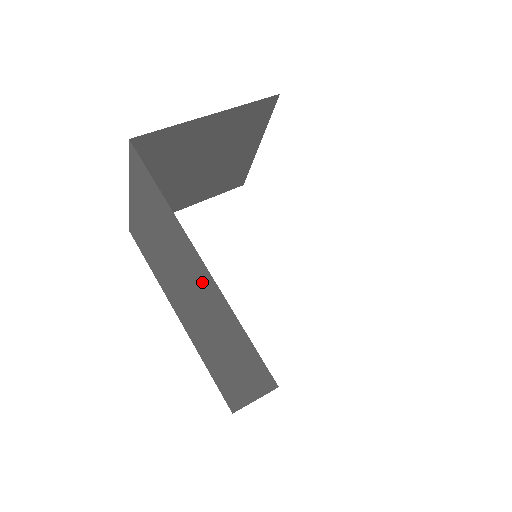
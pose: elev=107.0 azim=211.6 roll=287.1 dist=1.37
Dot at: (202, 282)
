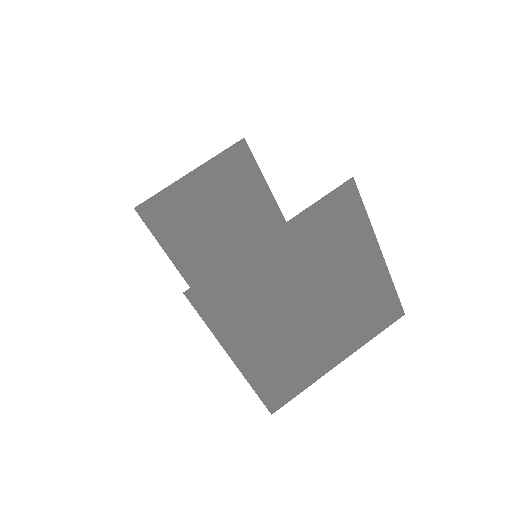
Dot at: occluded
